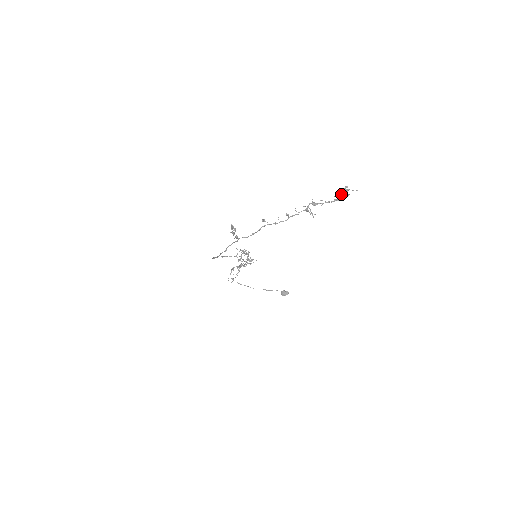
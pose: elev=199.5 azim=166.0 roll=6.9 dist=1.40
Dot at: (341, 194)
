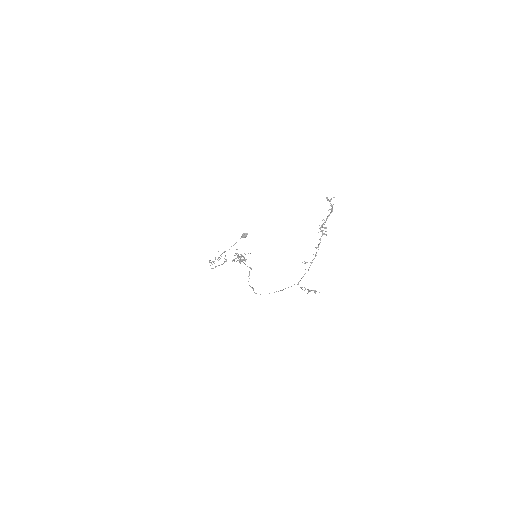
Dot at: (332, 207)
